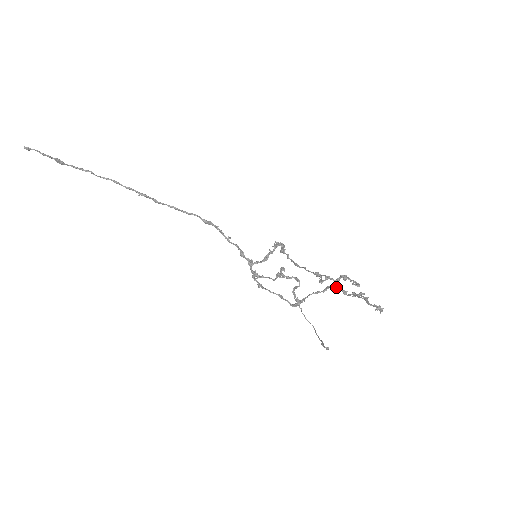
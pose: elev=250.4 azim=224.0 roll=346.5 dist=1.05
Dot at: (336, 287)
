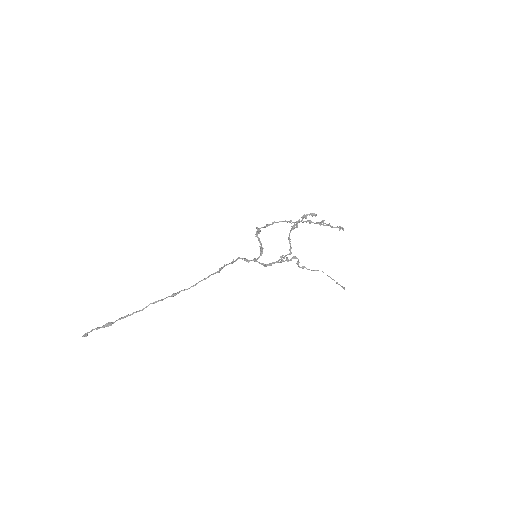
Dot at: (303, 222)
